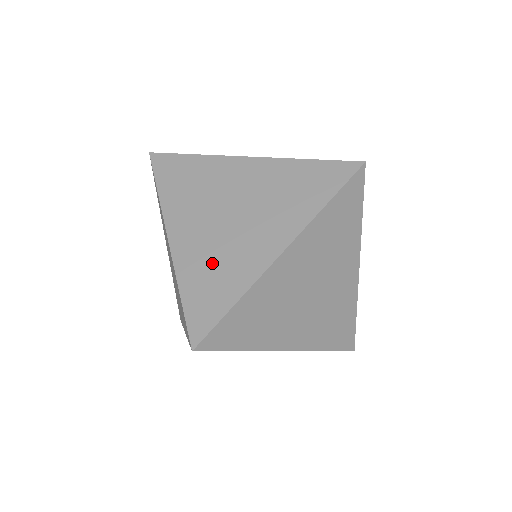
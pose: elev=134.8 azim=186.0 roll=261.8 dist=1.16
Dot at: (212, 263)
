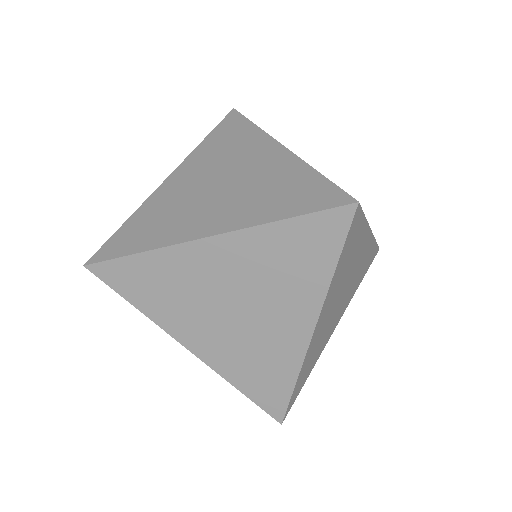
Dot at: (249, 359)
